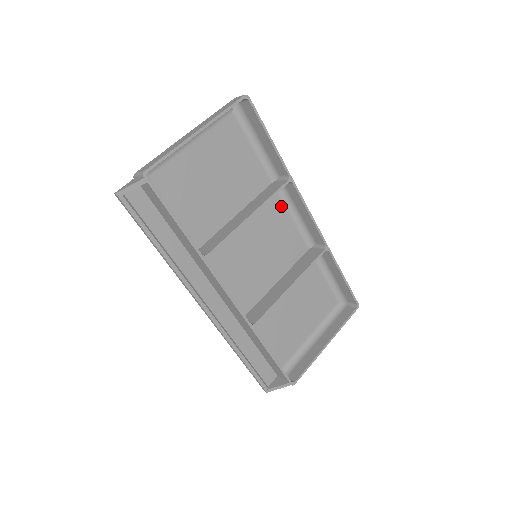
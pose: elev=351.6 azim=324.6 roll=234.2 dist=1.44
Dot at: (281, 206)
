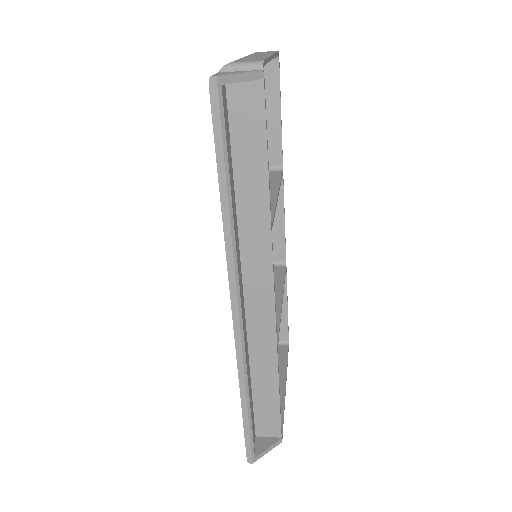
Dot at: occluded
